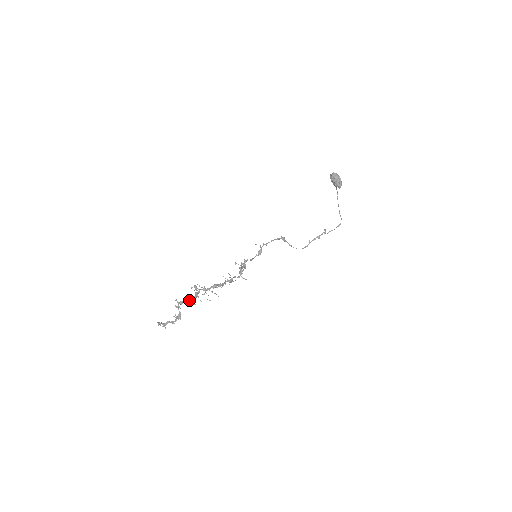
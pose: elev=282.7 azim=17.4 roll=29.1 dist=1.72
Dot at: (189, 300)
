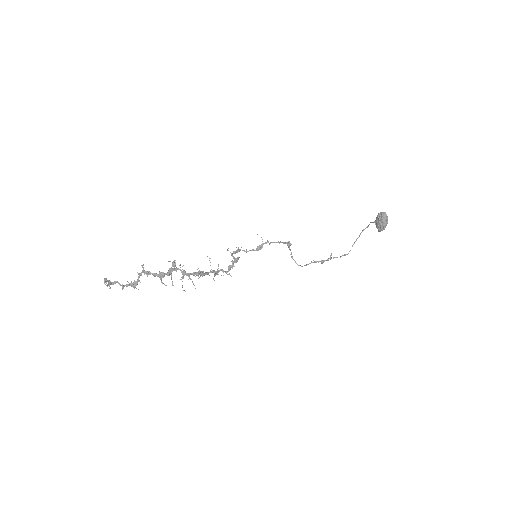
Dot at: (159, 275)
